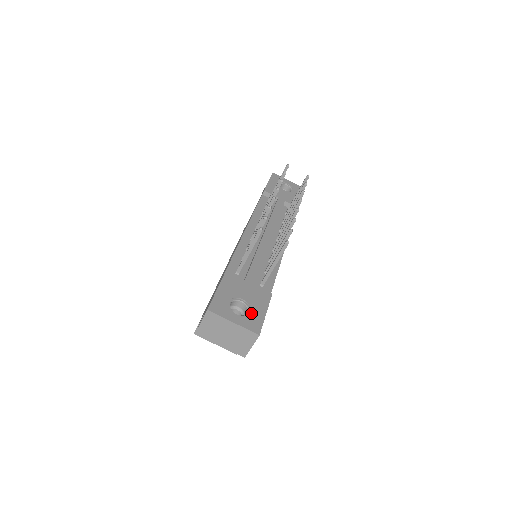
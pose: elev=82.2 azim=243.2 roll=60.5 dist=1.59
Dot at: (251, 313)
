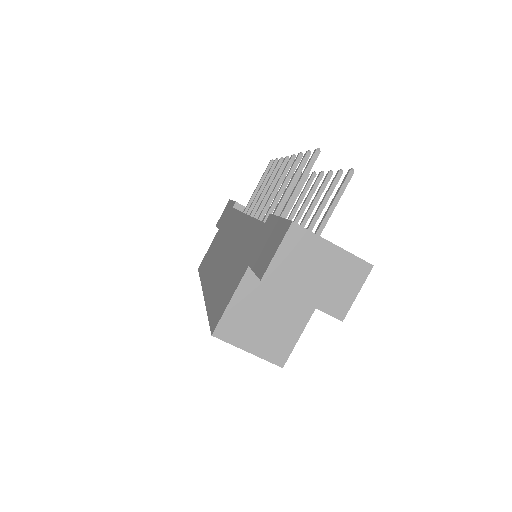
Dot at: occluded
